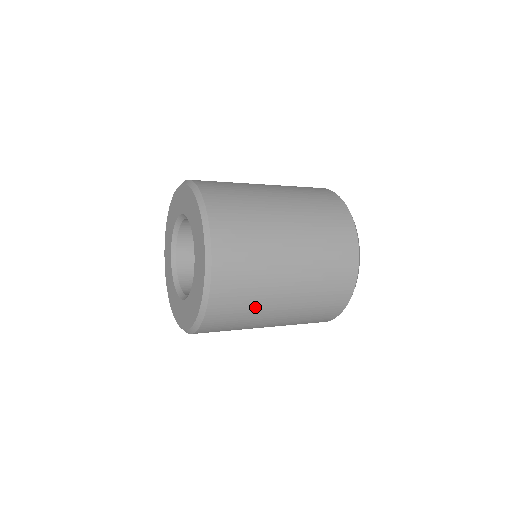
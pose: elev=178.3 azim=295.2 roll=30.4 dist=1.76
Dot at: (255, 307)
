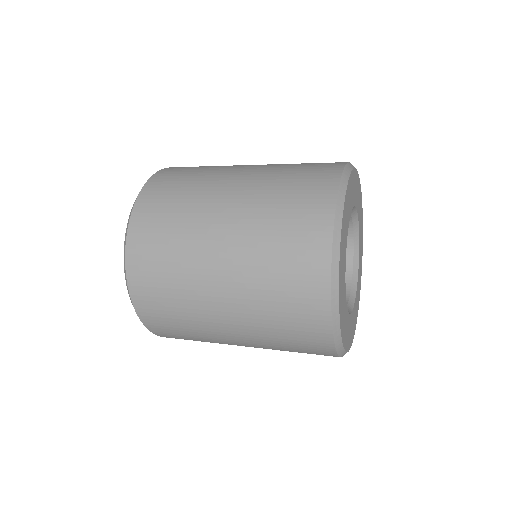
Dot at: (210, 342)
